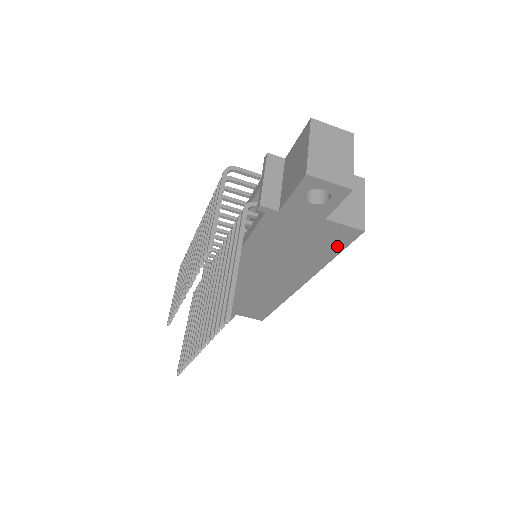
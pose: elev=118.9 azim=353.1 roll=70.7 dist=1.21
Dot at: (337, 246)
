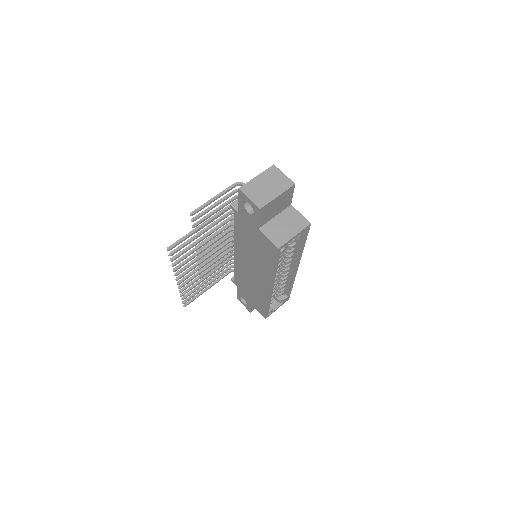
Dot at: (272, 257)
